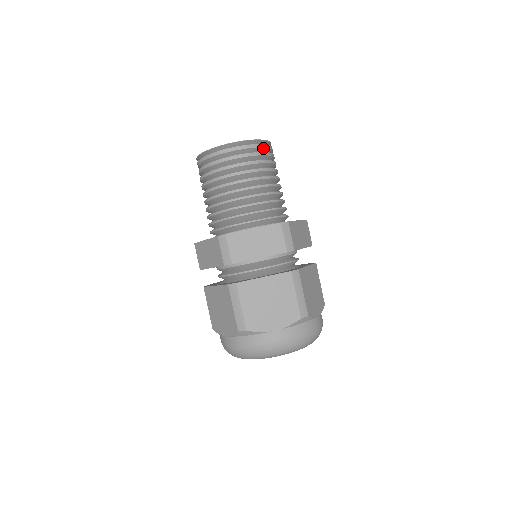
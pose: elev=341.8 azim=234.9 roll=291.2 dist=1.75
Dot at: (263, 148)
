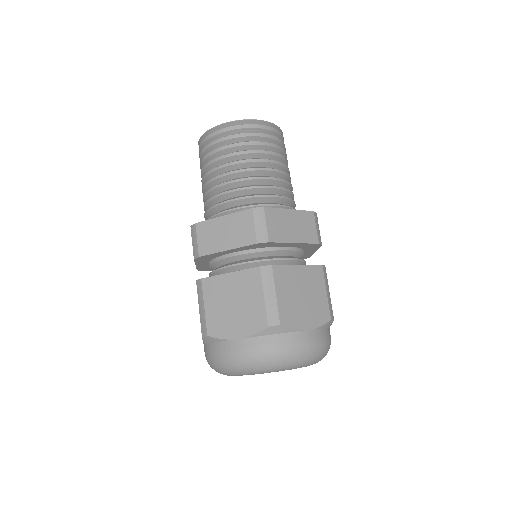
Dot at: (256, 129)
